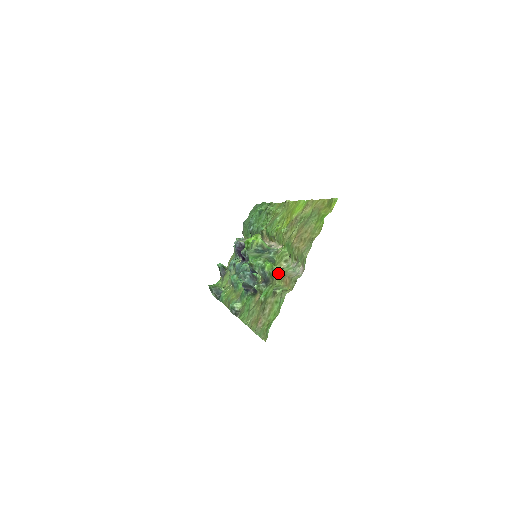
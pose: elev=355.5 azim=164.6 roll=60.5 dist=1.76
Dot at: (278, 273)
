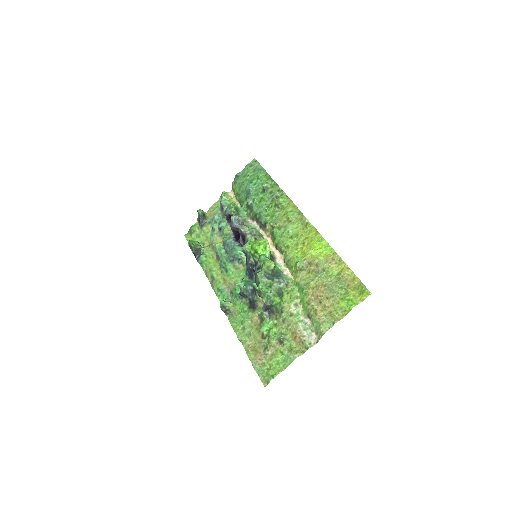
Dot at: (287, 319)
